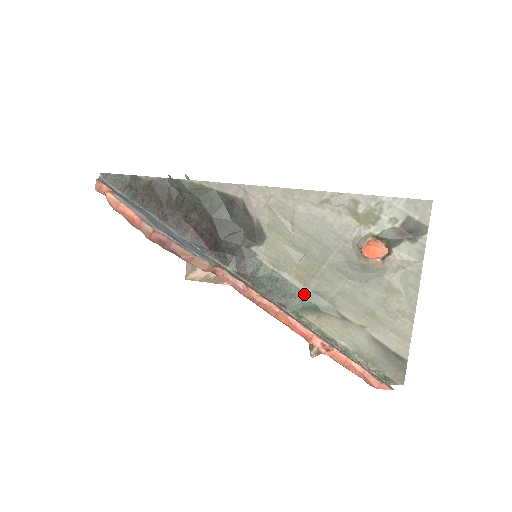
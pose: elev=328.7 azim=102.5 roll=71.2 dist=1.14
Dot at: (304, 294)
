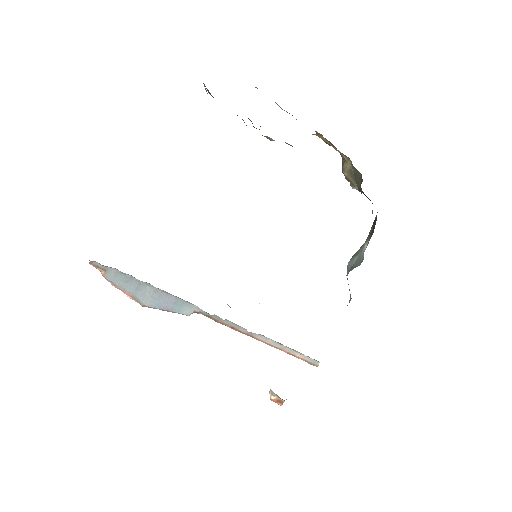
Dot at: occluded
